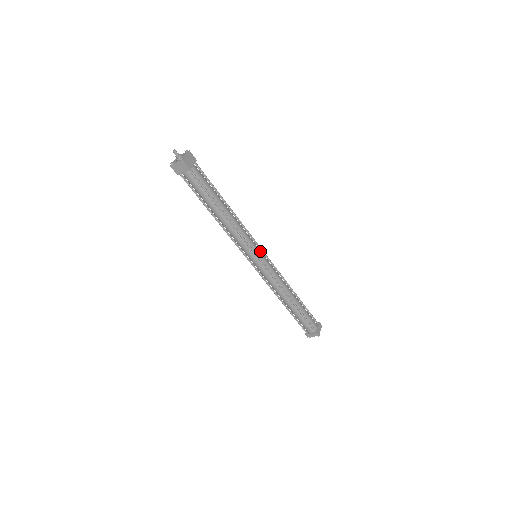
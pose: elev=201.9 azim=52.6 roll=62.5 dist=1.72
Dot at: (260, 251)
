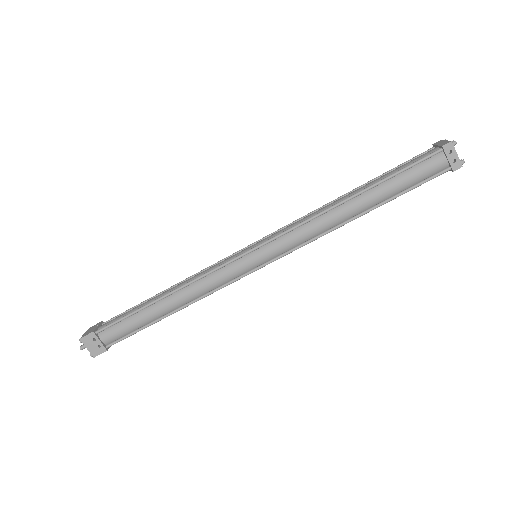
Dot at: (249, 258)
